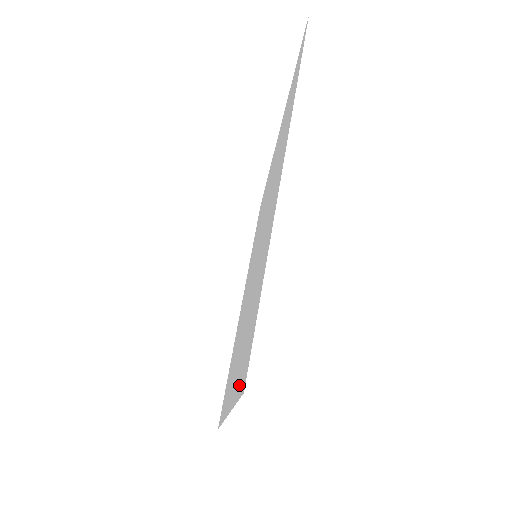
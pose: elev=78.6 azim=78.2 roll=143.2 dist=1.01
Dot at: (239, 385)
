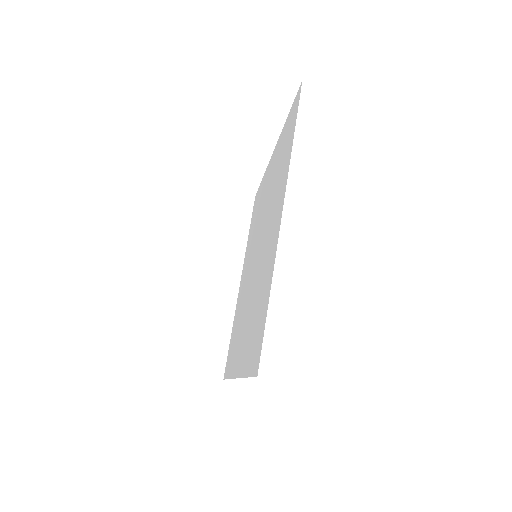
Dot at: (250, 365)
